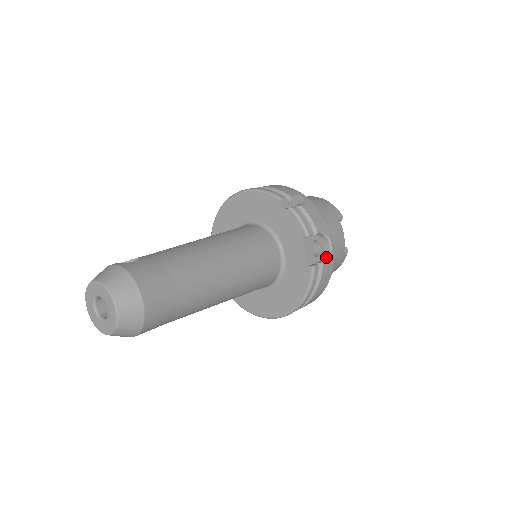
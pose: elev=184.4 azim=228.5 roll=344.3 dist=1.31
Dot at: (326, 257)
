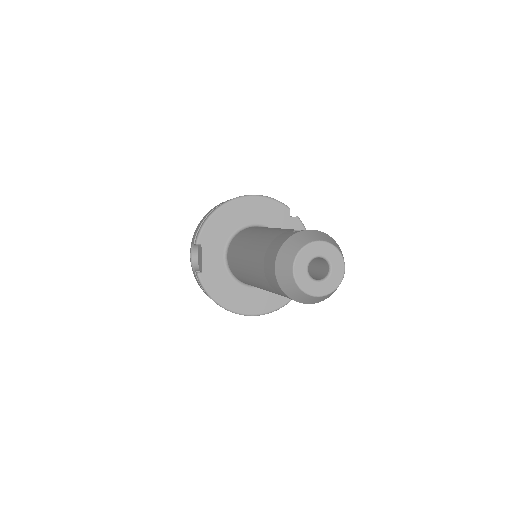
Dot at: occluded
